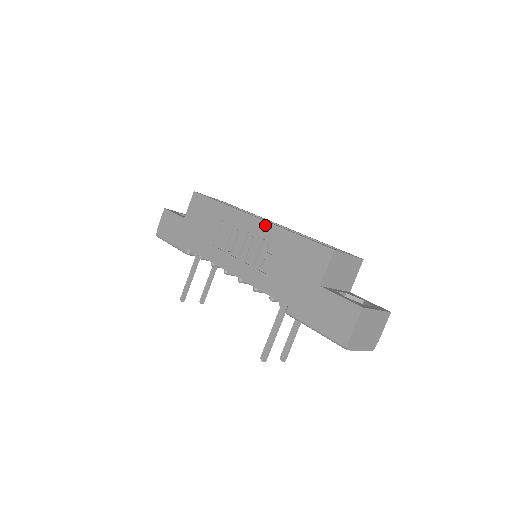
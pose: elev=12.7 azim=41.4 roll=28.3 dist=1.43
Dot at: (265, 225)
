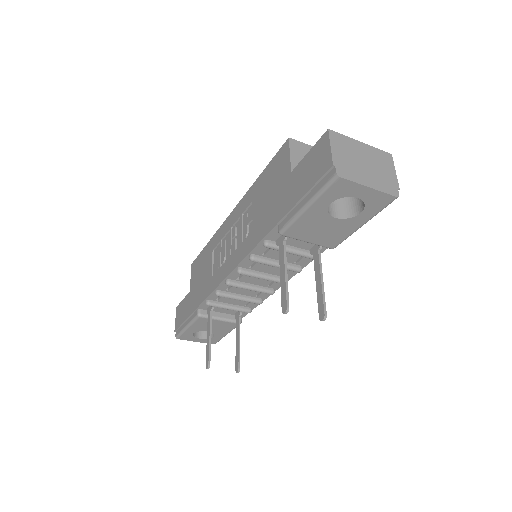
Dot at: (239, 204)
